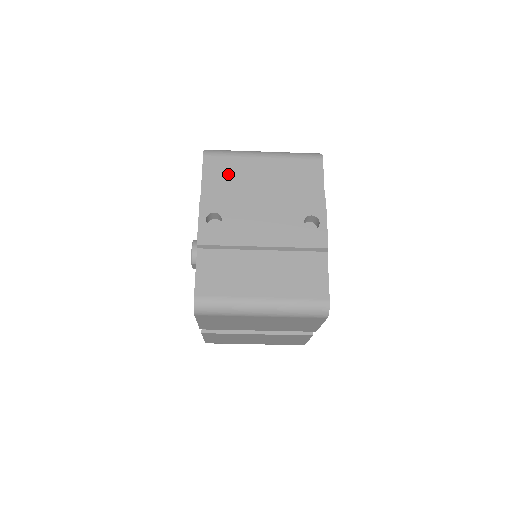
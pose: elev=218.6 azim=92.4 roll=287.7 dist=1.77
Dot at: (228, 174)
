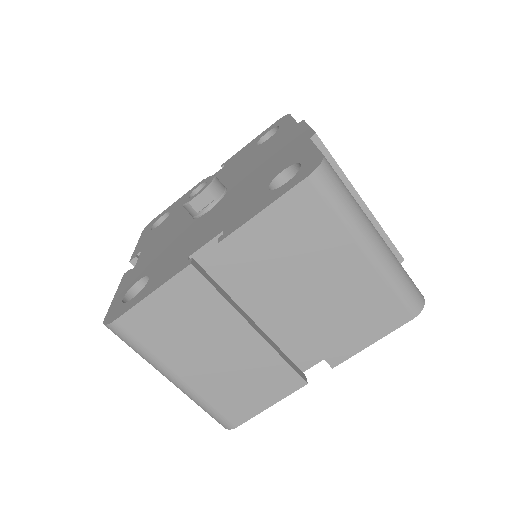
Dot at: occluded
